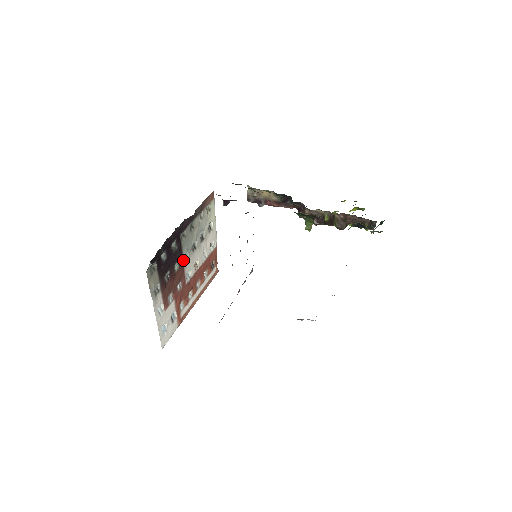
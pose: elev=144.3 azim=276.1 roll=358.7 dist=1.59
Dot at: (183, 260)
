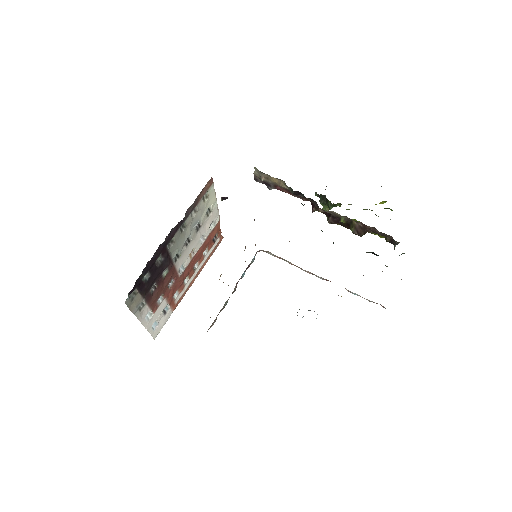
Dot at: (173, 262)
